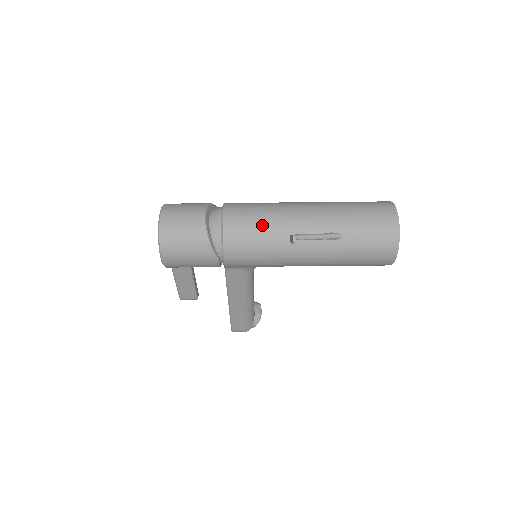
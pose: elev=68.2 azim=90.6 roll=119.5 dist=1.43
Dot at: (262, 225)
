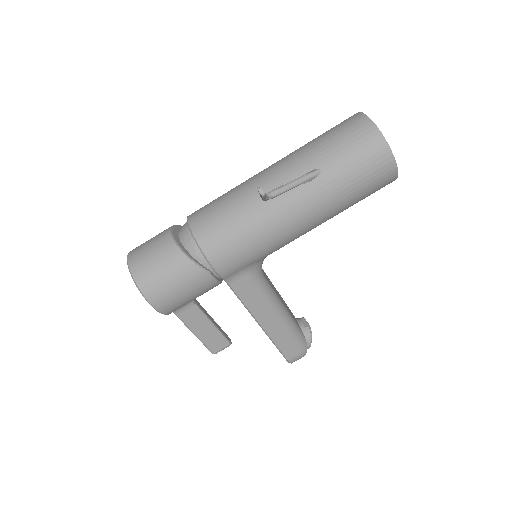
Dot at: (231, 208)
